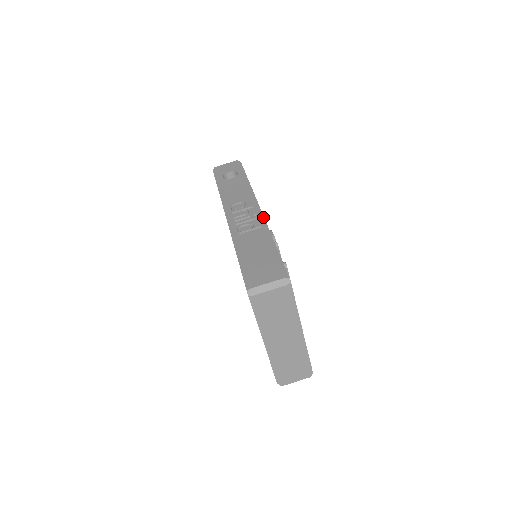
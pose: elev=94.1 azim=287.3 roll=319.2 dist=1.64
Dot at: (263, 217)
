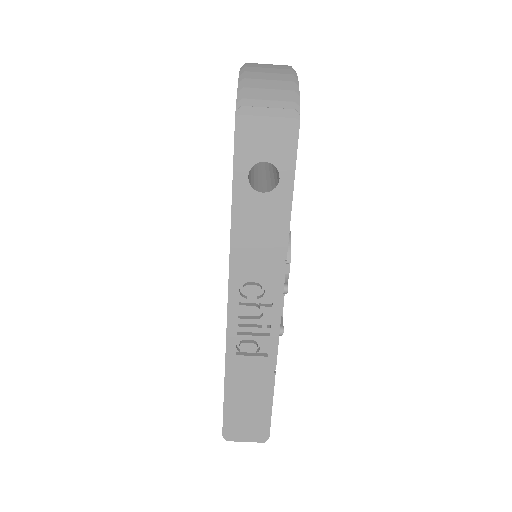
Dot at: (278, 331)
